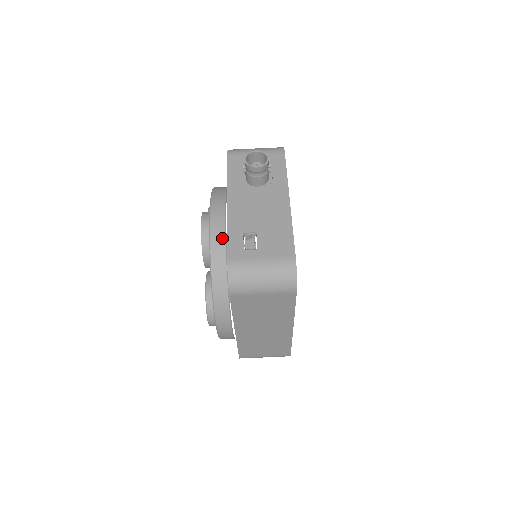
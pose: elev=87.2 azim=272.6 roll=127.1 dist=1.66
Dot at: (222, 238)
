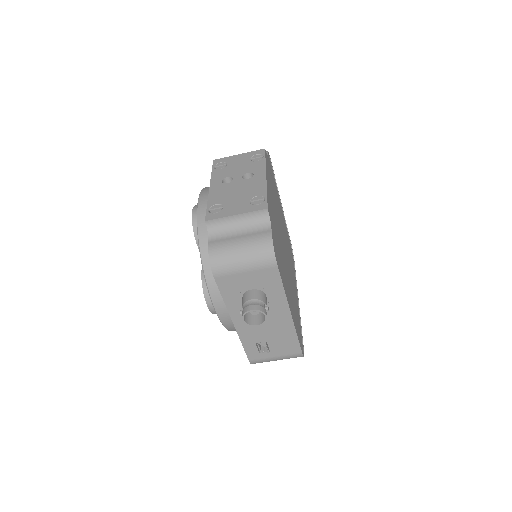
Dot at: occluded
